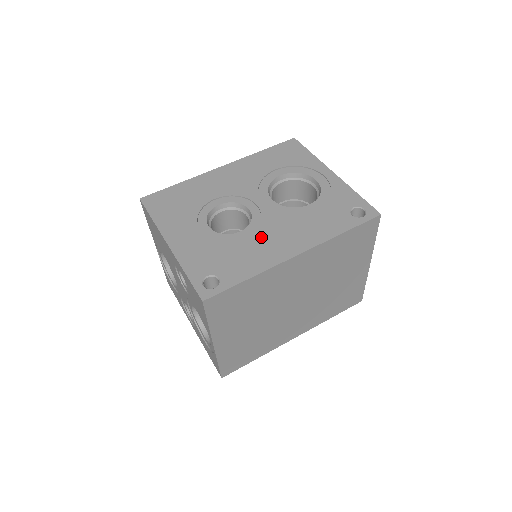
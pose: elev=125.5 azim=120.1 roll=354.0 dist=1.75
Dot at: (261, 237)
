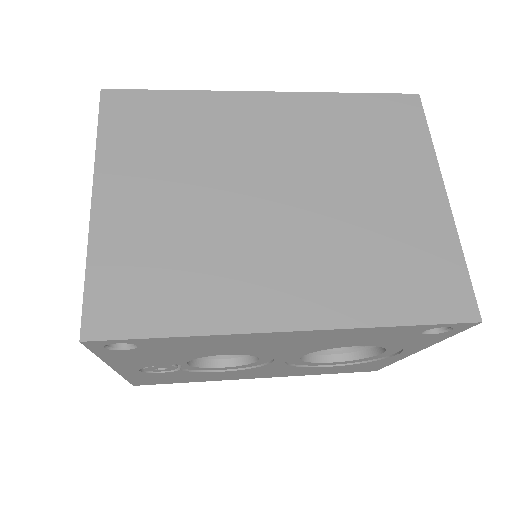
Dot at: occluded
